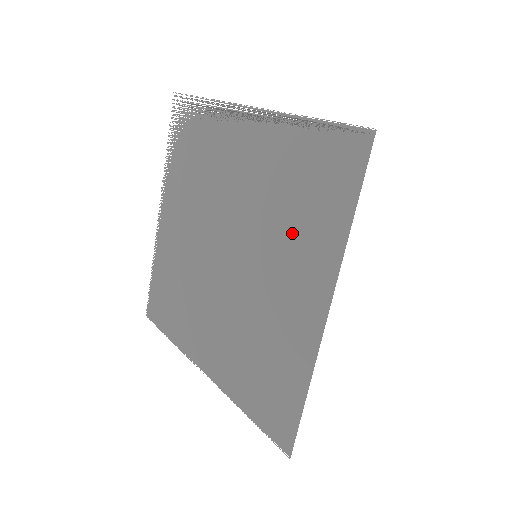
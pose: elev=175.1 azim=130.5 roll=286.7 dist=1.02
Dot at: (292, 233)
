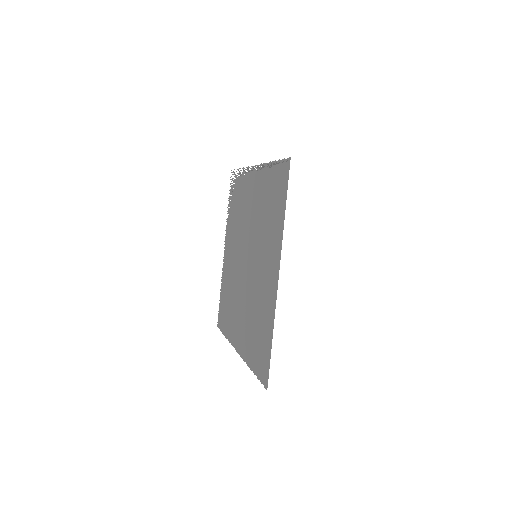
Dot at: occluded
